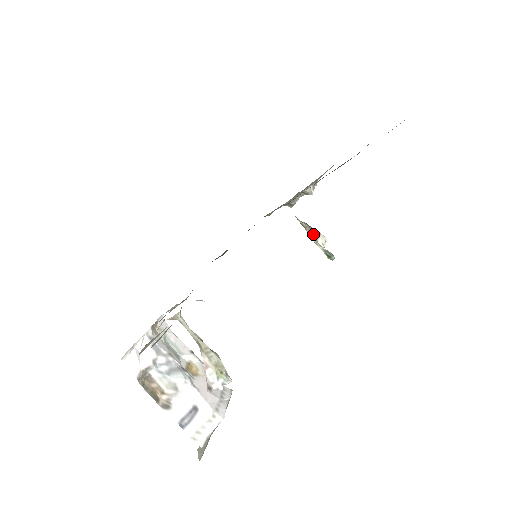
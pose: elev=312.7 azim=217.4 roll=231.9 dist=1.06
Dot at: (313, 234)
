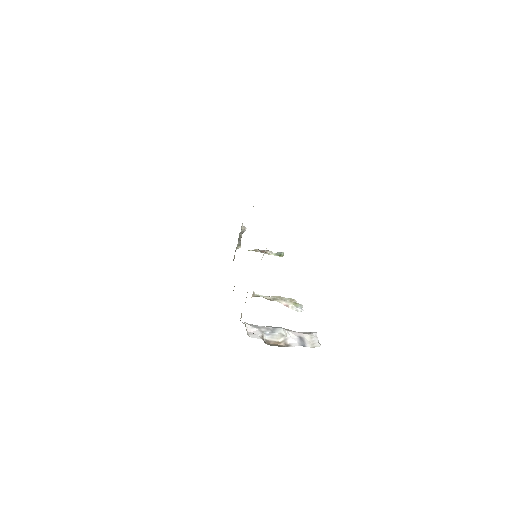
Dot at: (262, 252)
